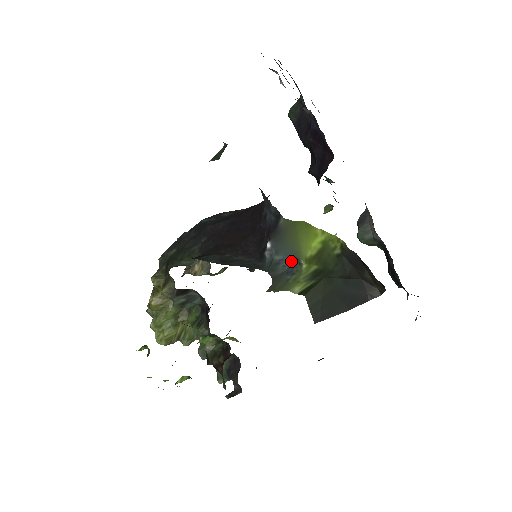
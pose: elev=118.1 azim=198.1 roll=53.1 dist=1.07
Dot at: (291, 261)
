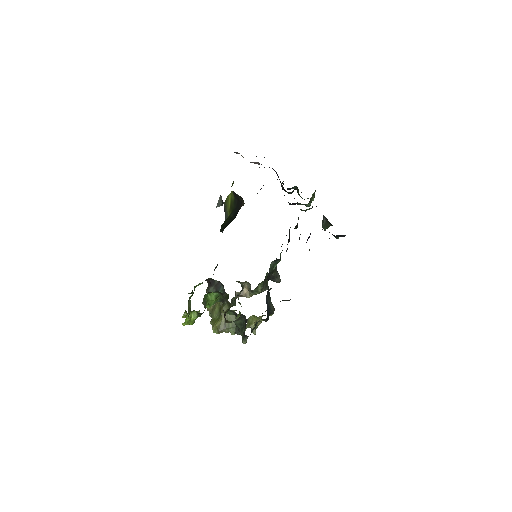
Dot at: occluded
